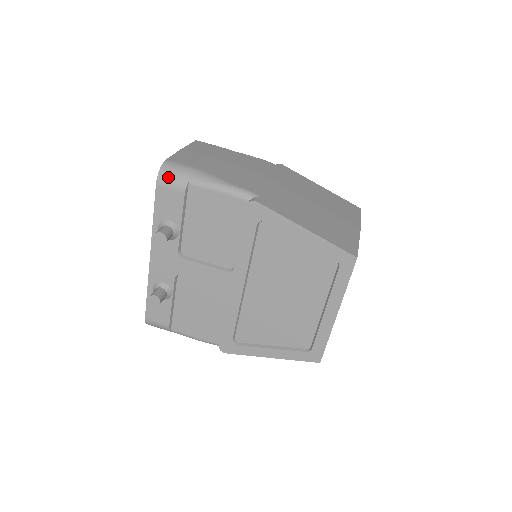
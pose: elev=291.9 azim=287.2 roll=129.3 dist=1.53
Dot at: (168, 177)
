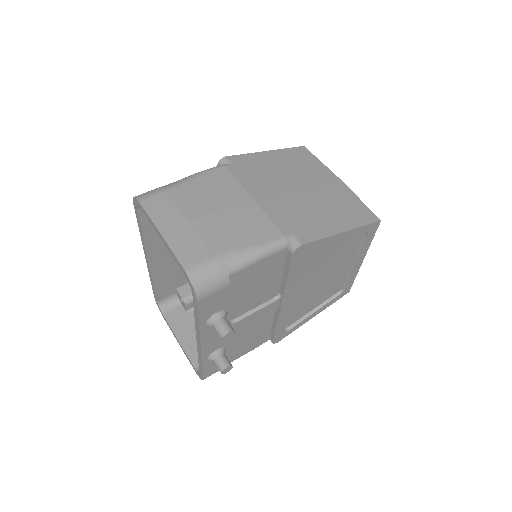
Dot at: (207, 287)
